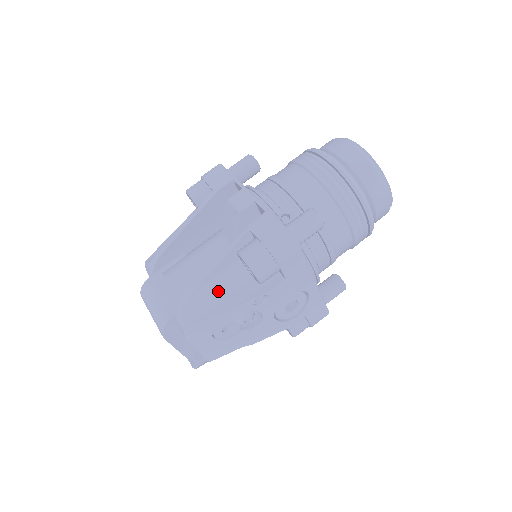
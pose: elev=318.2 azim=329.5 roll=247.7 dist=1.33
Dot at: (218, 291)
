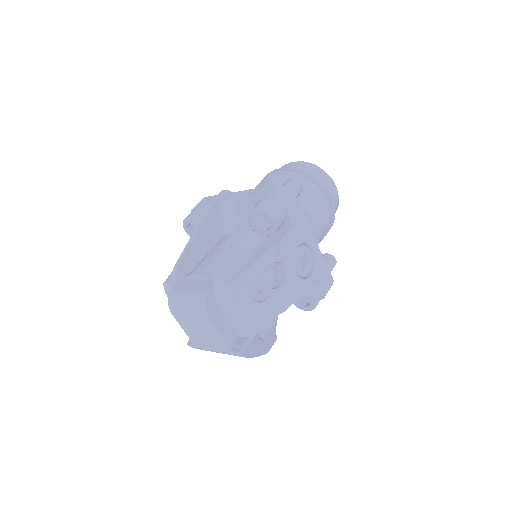
Dot at: (243, 254)
